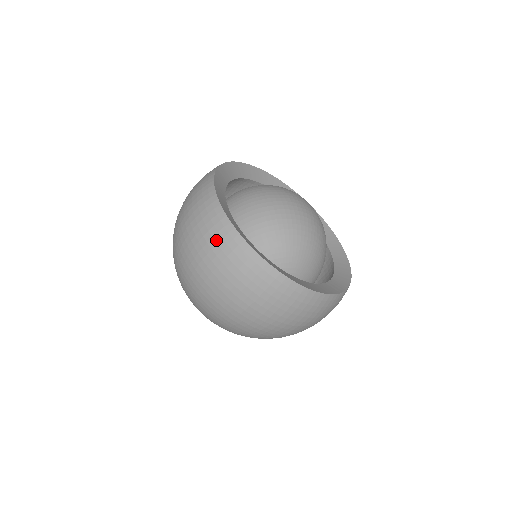
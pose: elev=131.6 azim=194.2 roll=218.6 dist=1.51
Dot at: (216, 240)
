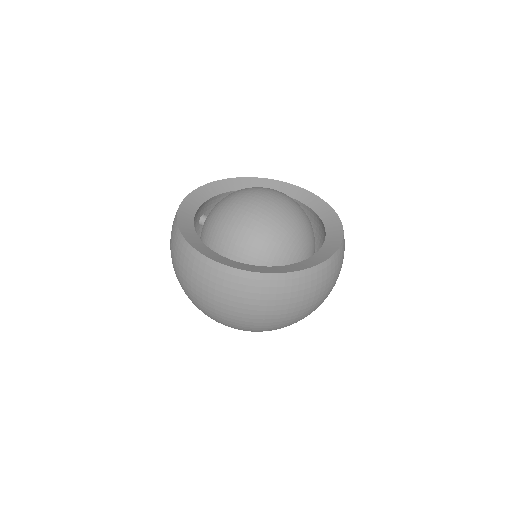
Dot at: (250, 291)
